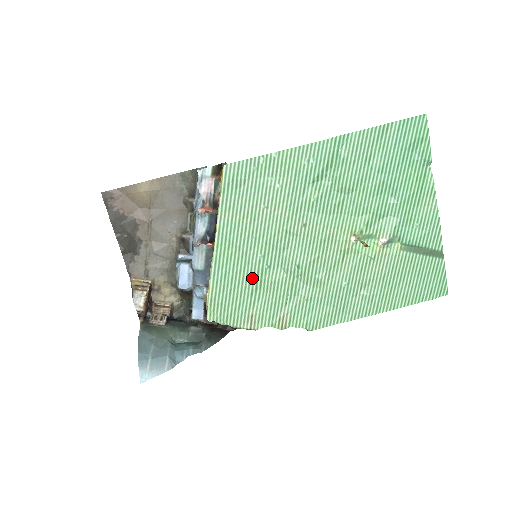
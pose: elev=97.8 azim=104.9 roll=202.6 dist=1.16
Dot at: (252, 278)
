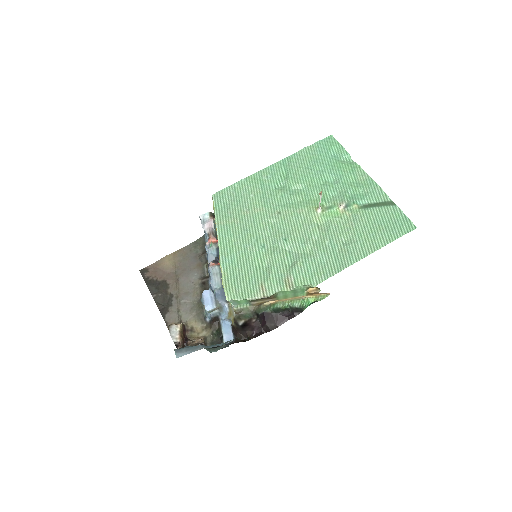
Dot at: (253, 258)
